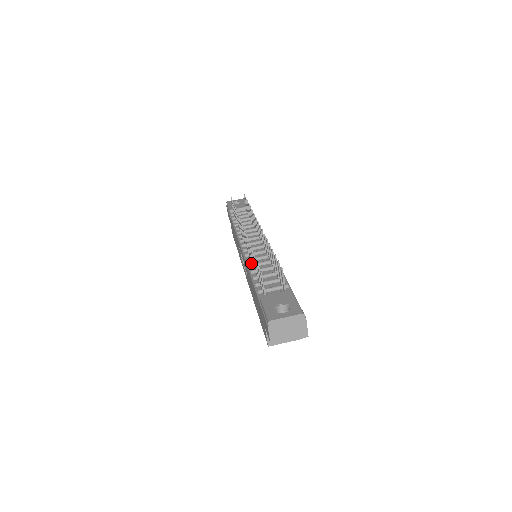
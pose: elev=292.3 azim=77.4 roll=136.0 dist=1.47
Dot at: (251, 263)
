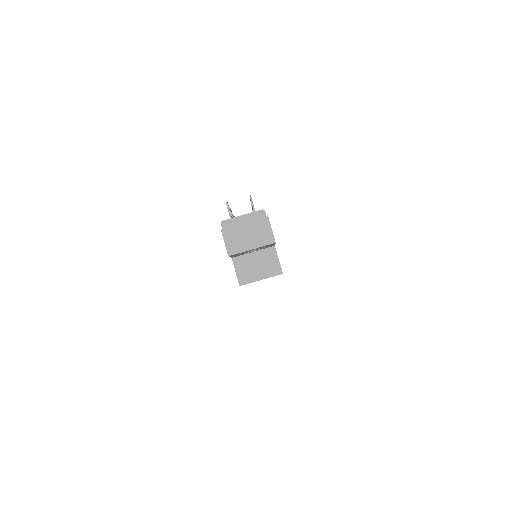
Dot at: occluded
